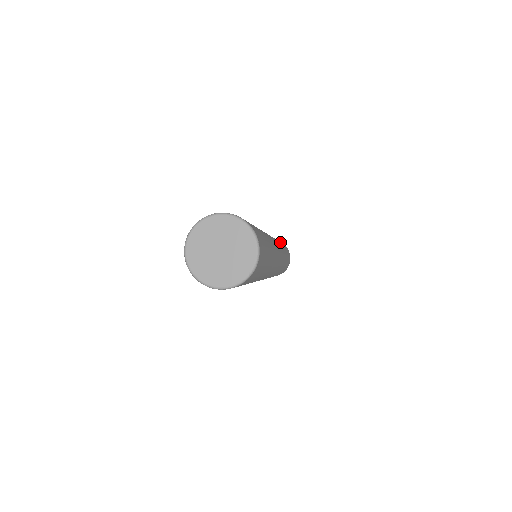
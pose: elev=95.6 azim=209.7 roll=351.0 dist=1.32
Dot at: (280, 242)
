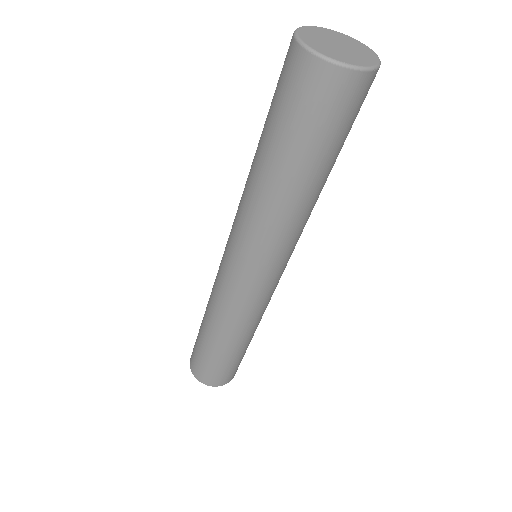
Dot at: occluded
